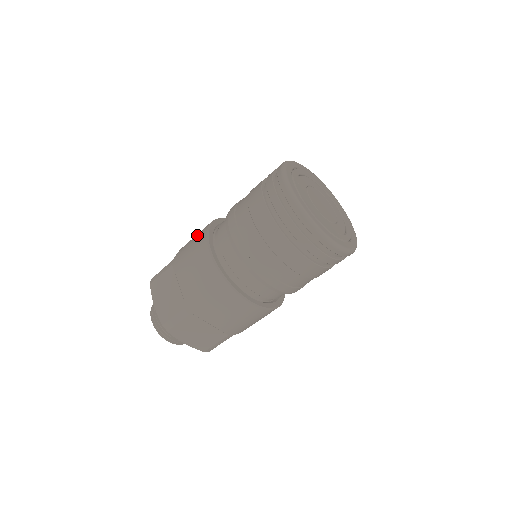
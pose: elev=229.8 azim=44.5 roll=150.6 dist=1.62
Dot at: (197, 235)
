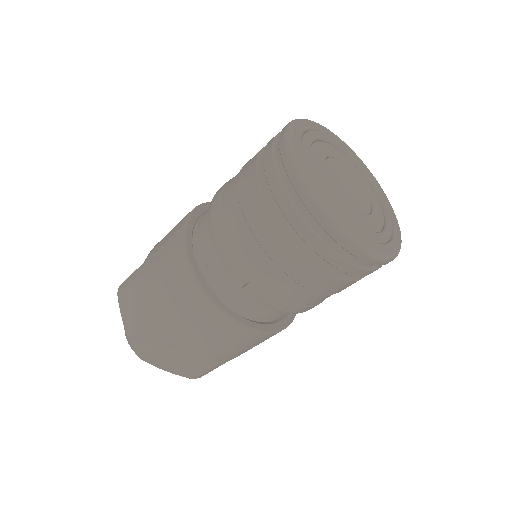
Dot at: (173, 229)
